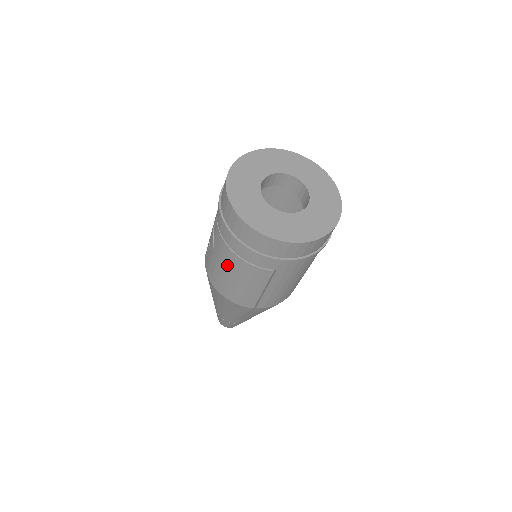
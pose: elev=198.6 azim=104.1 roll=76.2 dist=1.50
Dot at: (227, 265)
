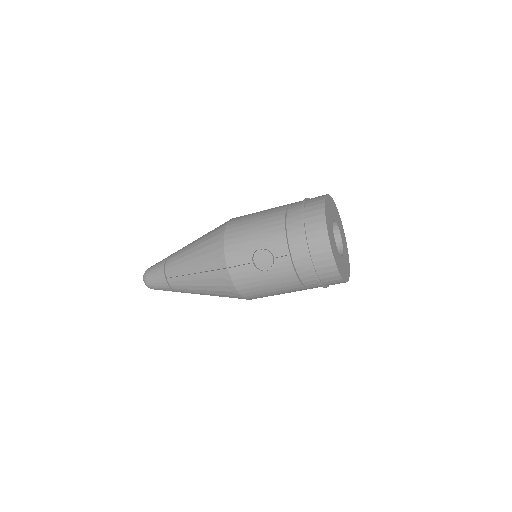
Dot at: (280, 286)
